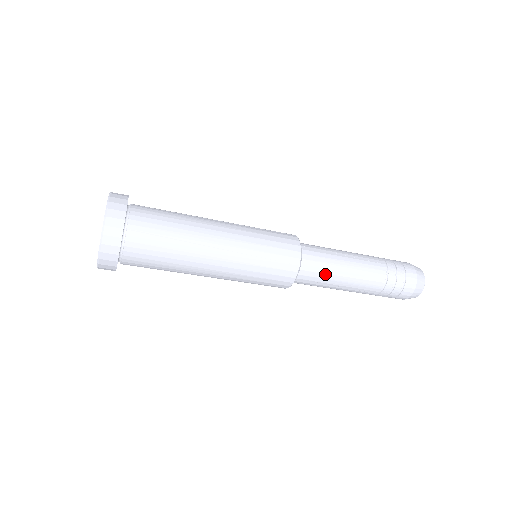
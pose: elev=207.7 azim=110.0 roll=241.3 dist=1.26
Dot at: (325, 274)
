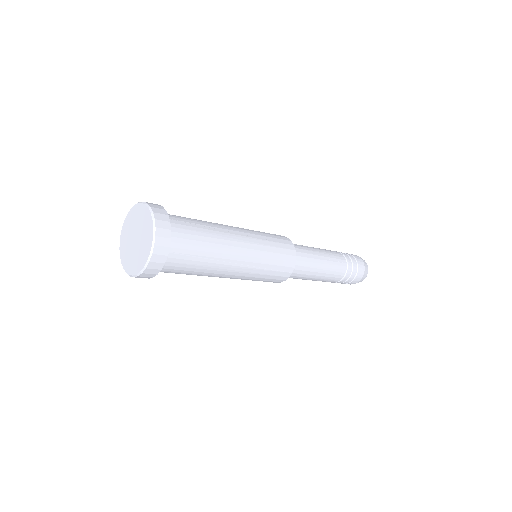
Dot at: (306, 275)
